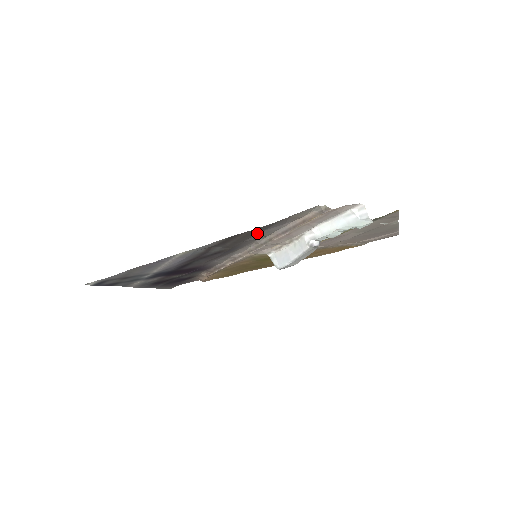
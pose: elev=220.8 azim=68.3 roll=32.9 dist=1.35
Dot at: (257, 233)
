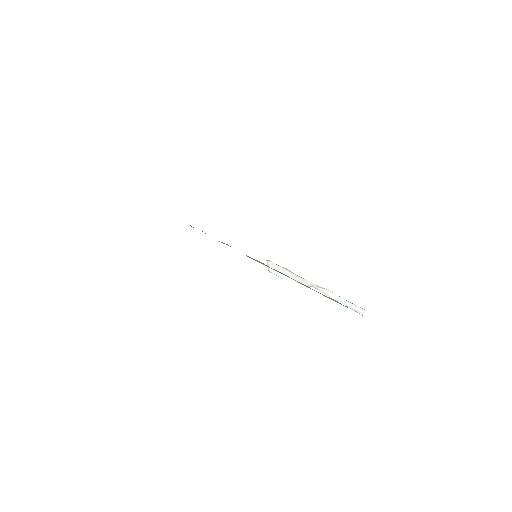
Dot at: occluded
